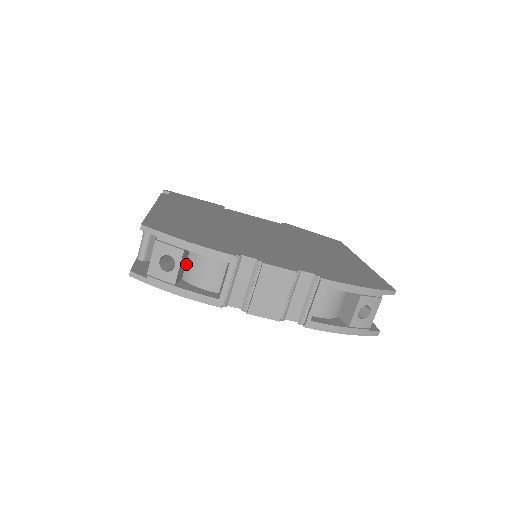
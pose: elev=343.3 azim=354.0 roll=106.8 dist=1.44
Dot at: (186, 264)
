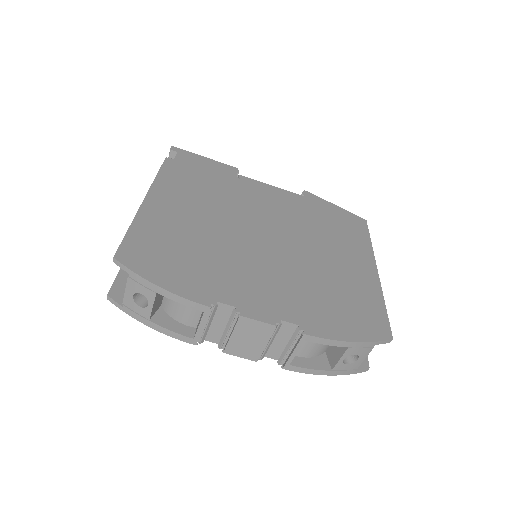
Dot at: occluded
